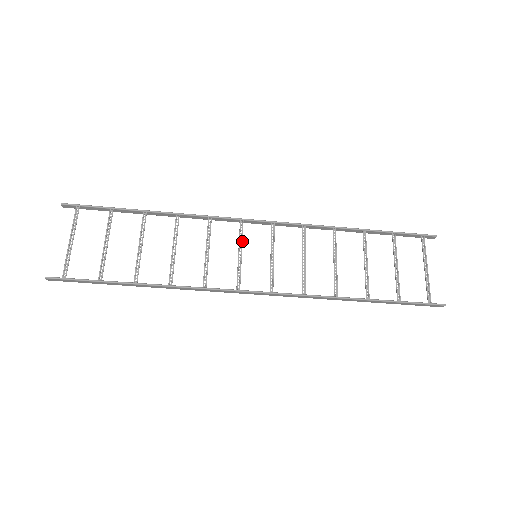
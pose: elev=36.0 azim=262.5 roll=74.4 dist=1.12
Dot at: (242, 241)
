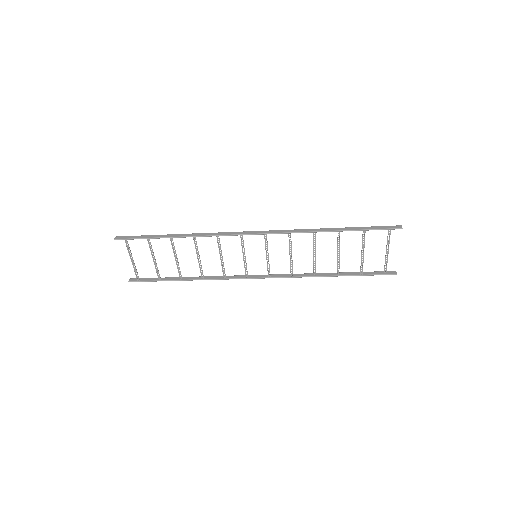
Dot at: (244, 249)
